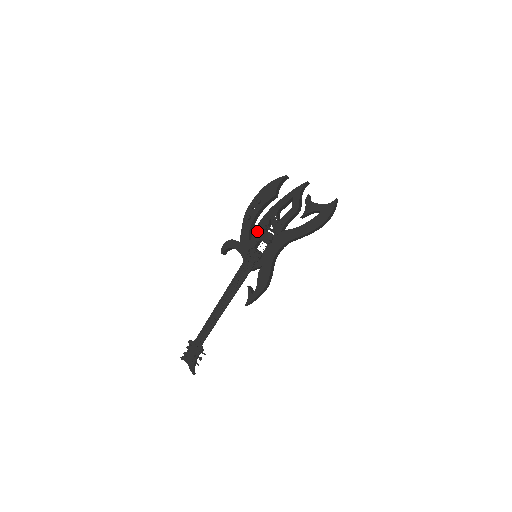
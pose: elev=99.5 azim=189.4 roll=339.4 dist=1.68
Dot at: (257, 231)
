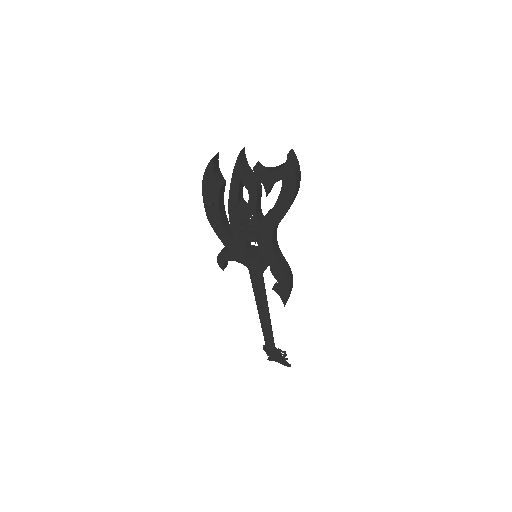
Dot at: (235, 234)
